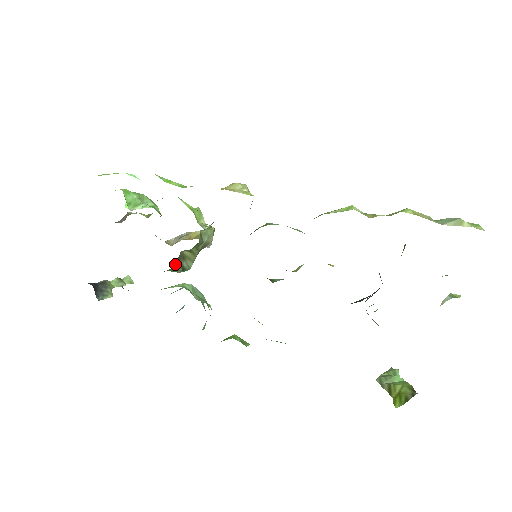
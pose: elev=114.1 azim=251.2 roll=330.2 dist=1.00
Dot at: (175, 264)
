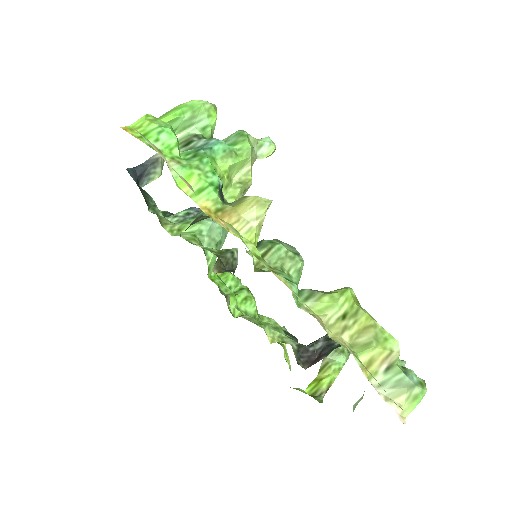
Dot at: occluded
